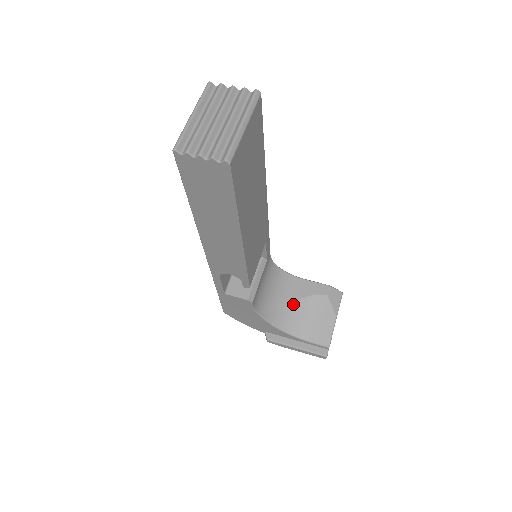
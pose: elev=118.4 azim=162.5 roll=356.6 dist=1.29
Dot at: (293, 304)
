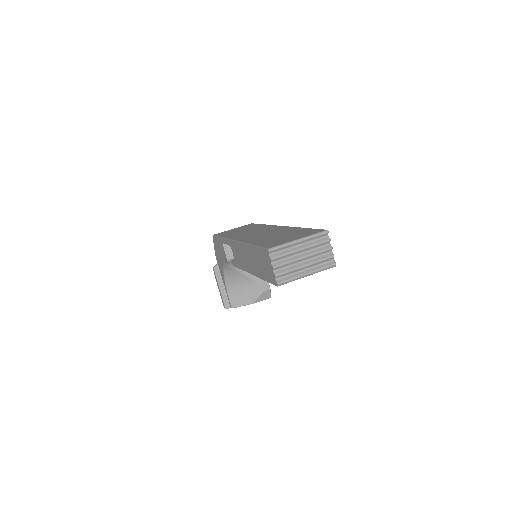
Dot at: (245, 275)
